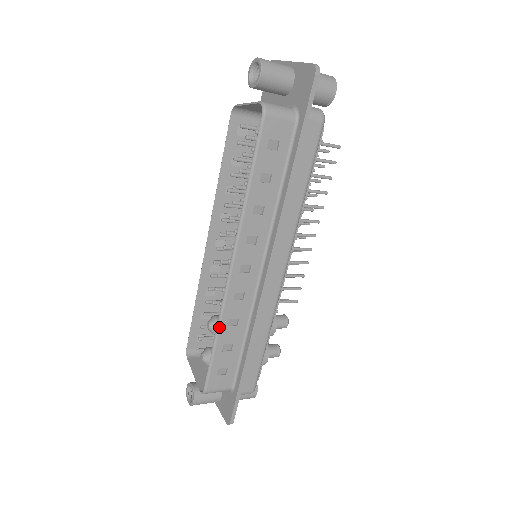
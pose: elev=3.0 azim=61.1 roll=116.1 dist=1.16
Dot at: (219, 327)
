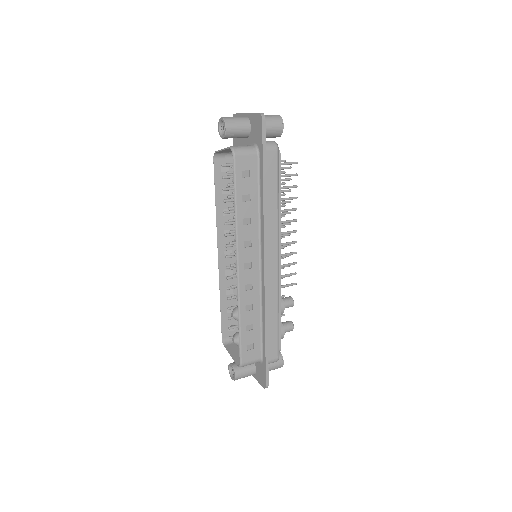
Dot at: (239, 313)
